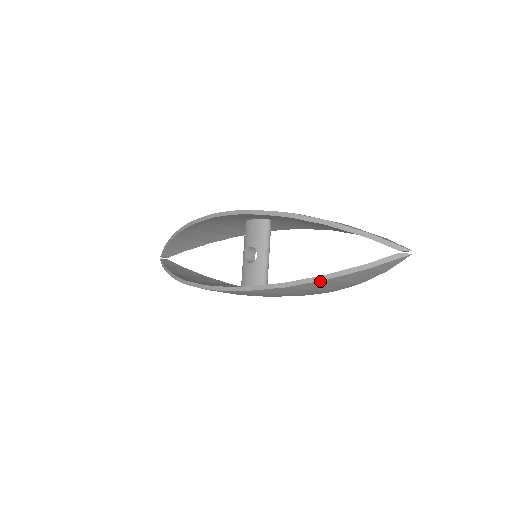
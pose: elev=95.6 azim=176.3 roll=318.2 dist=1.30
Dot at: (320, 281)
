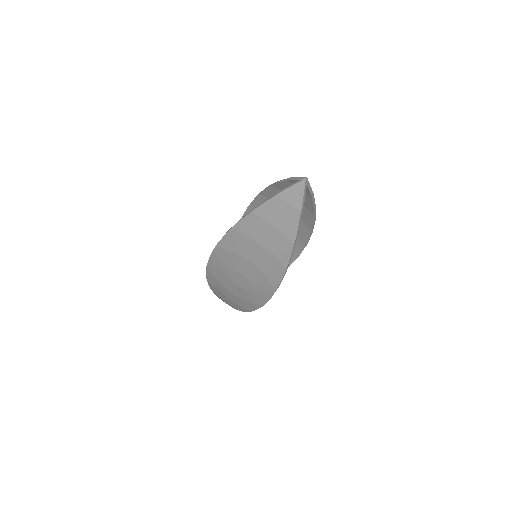
Dot at: (248, 216)
